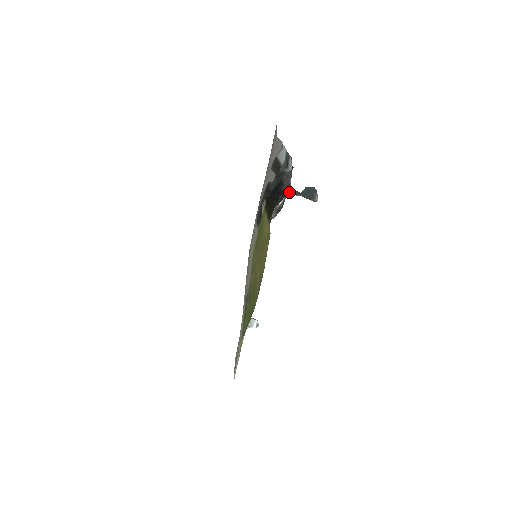
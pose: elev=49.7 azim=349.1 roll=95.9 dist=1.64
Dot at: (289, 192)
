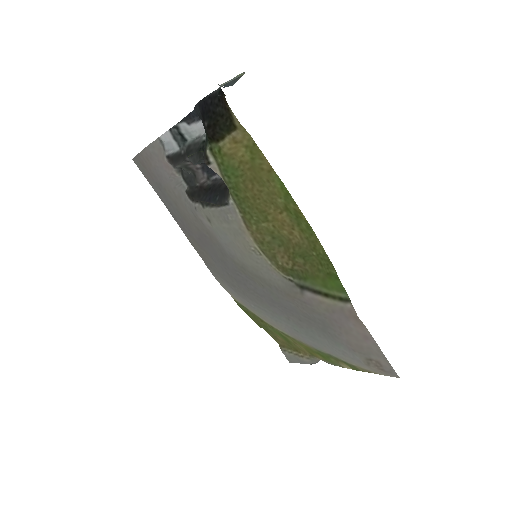
Dot at: (218, 89)
